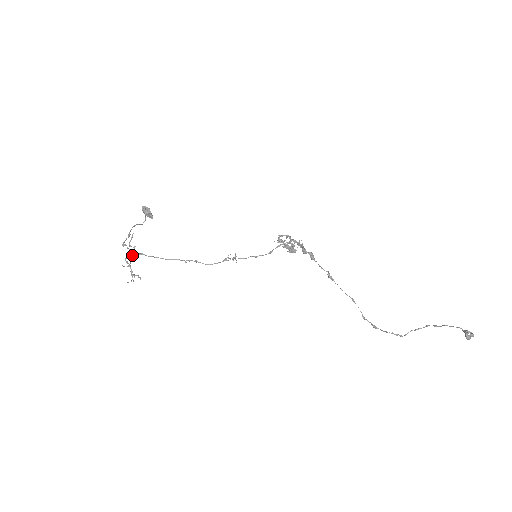
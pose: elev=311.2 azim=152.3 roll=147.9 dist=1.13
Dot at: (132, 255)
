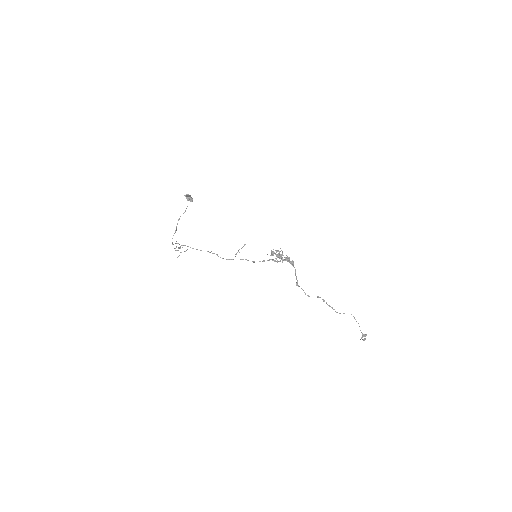
Dot at: occluded
